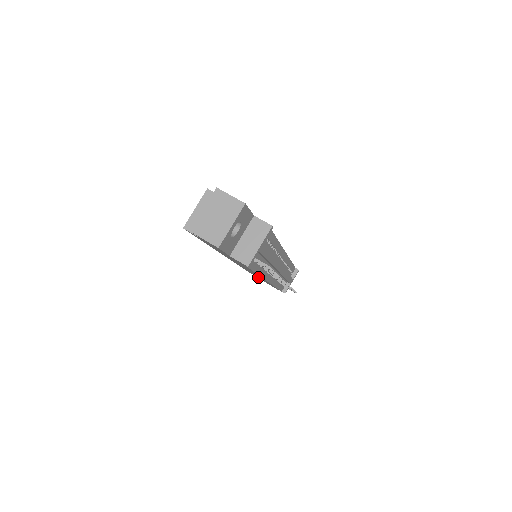
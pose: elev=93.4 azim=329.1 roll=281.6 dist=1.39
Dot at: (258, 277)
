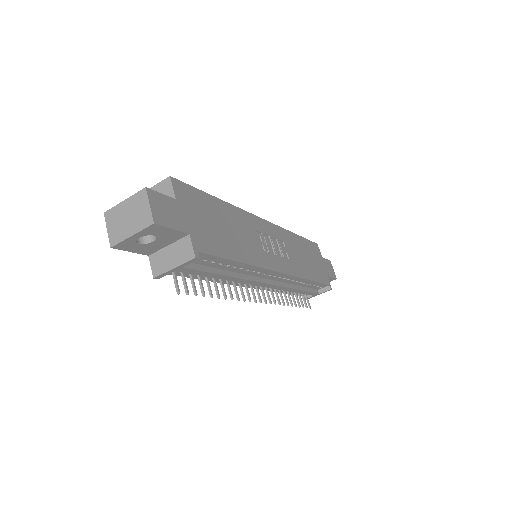
Dot at: occluded
